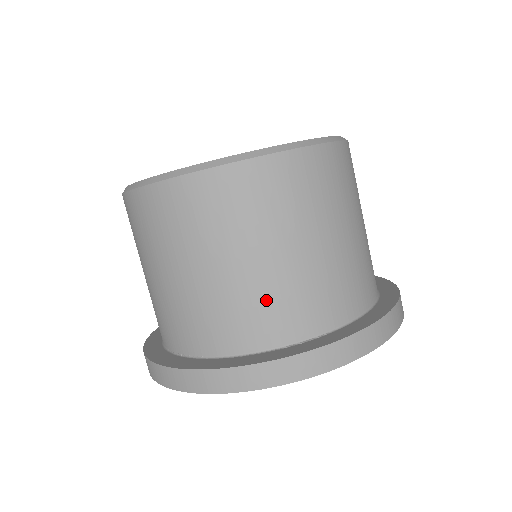
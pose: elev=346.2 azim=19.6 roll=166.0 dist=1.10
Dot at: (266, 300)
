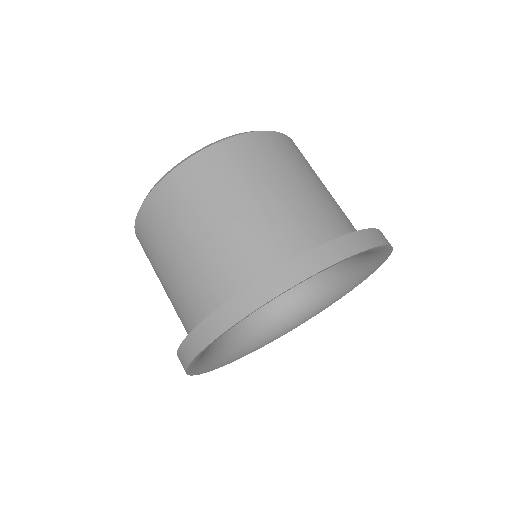
Dot at: (290, 220)
